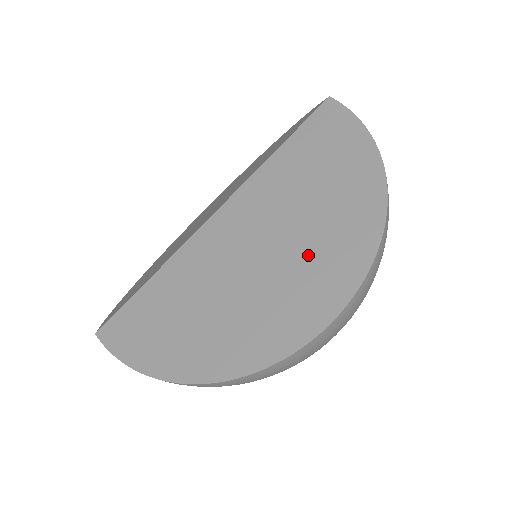
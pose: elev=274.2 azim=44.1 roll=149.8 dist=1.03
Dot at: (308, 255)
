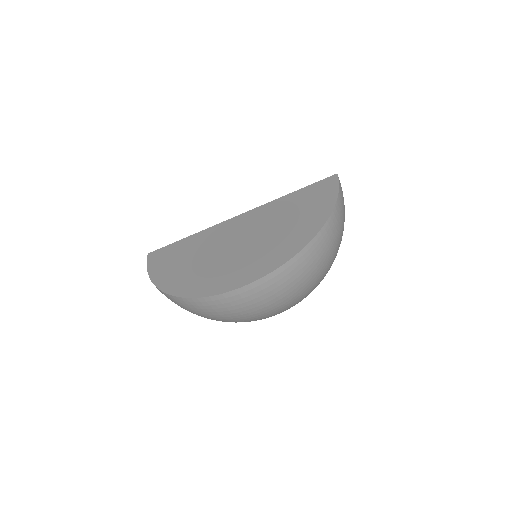
Dot at: (255, 253)
